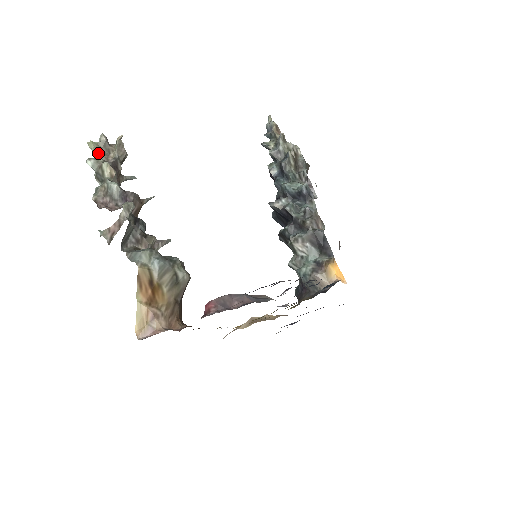
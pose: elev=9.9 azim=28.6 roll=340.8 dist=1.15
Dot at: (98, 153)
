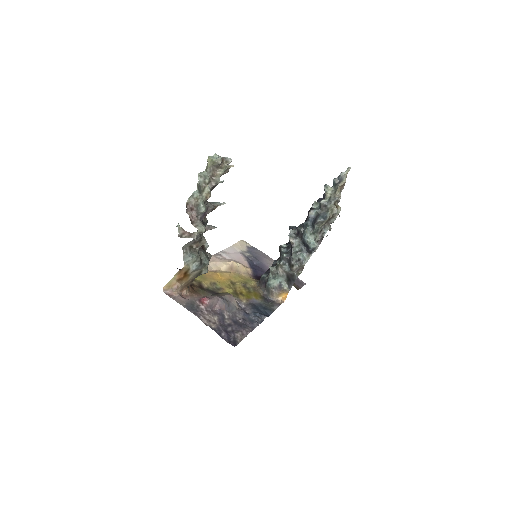
Dot at: (210, 169)
